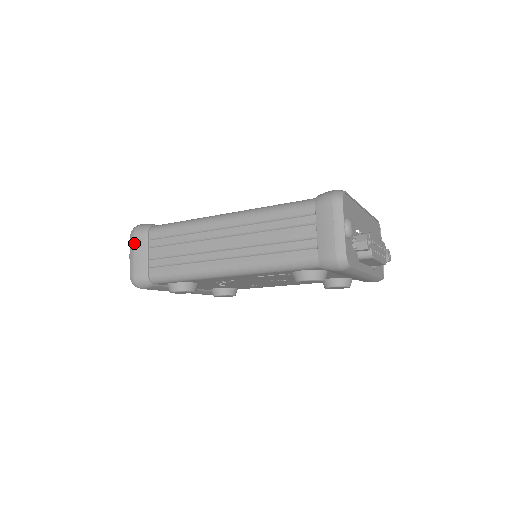
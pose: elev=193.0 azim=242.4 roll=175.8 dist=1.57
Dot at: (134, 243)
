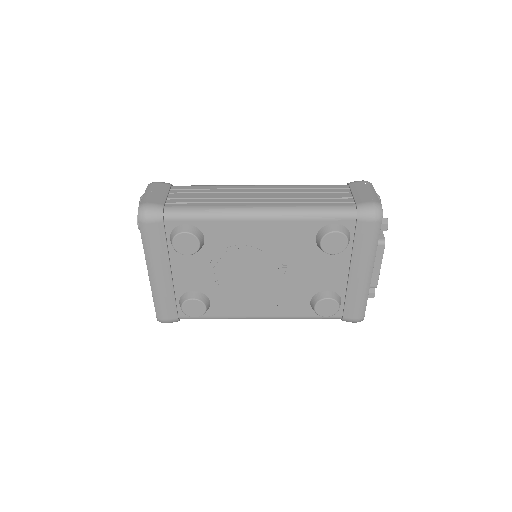
Dot at: (154, 186)
